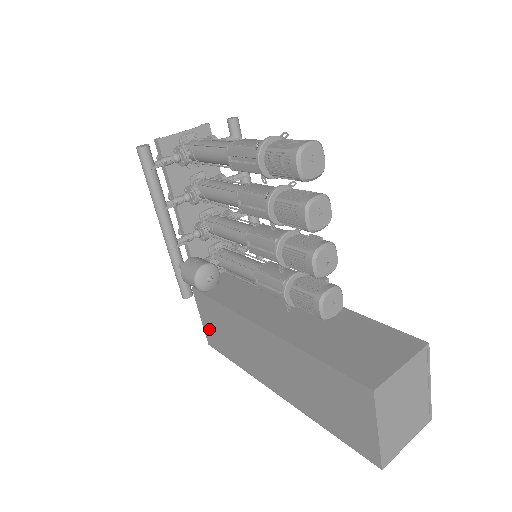
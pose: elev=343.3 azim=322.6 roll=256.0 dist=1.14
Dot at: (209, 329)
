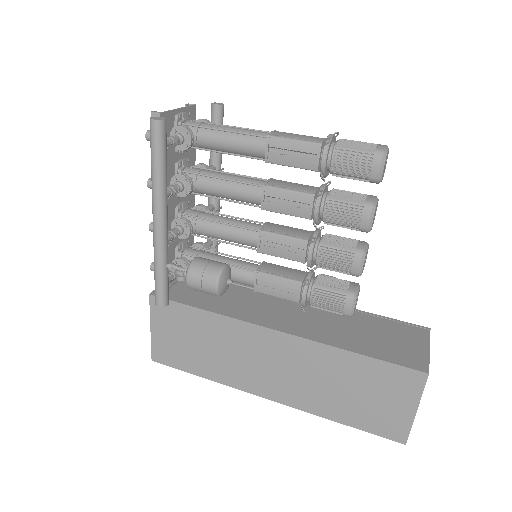
Dot at: (164, 342)
